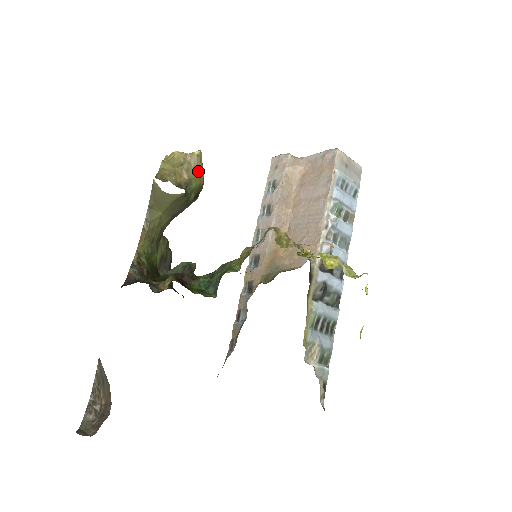
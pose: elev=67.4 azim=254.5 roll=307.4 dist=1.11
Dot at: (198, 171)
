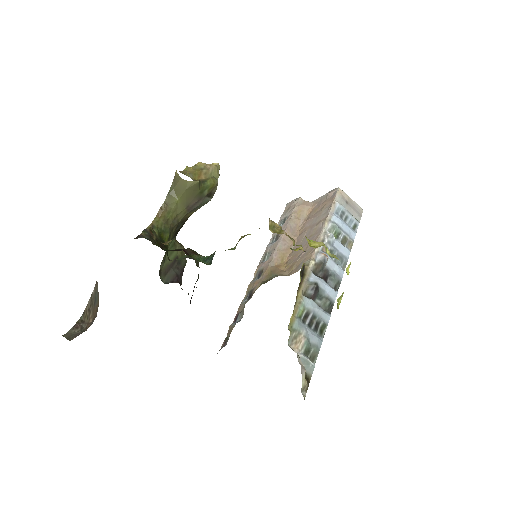
Dot at: (214, 176)
